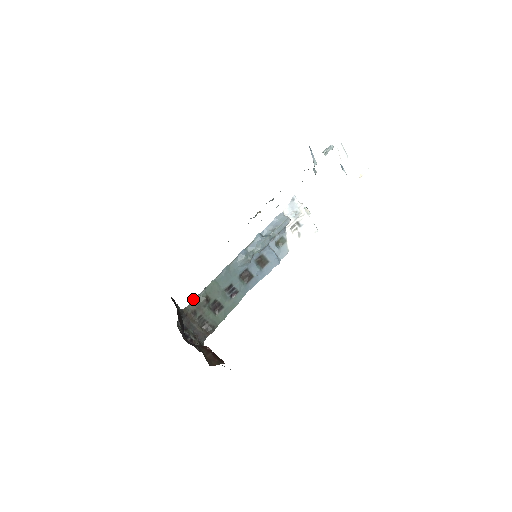
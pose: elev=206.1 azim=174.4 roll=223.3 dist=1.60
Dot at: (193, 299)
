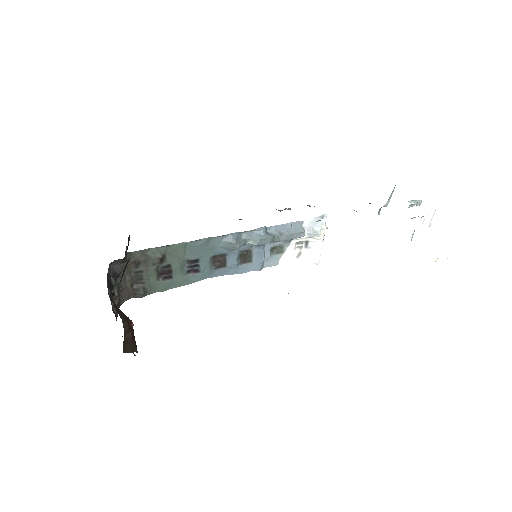
Dot at: occluded
